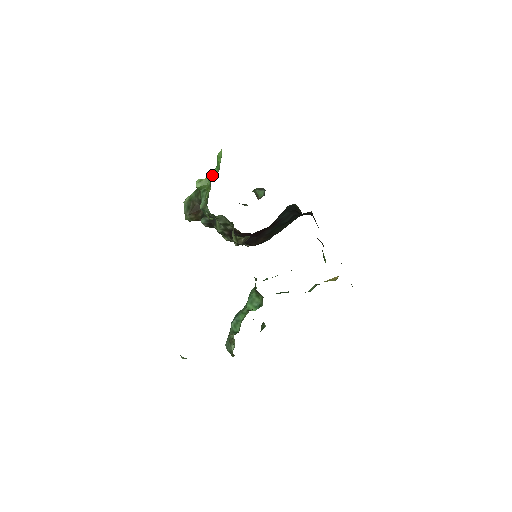
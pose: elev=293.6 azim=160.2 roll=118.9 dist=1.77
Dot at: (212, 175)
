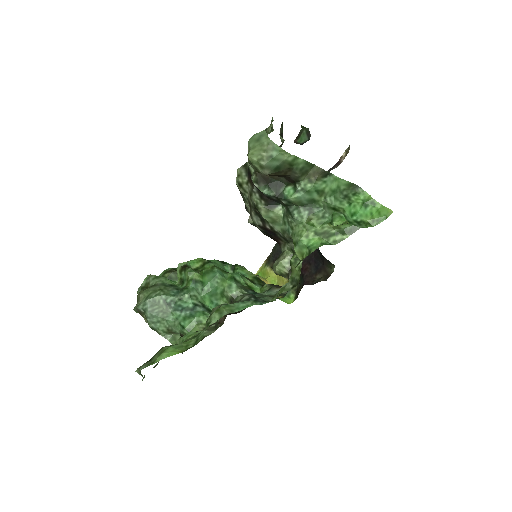
Dot at: (351, 210)
